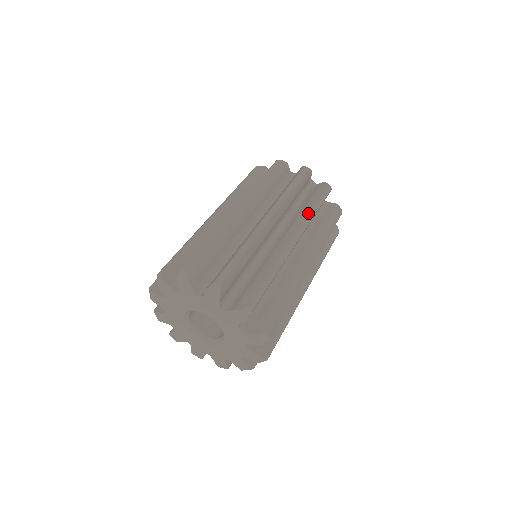
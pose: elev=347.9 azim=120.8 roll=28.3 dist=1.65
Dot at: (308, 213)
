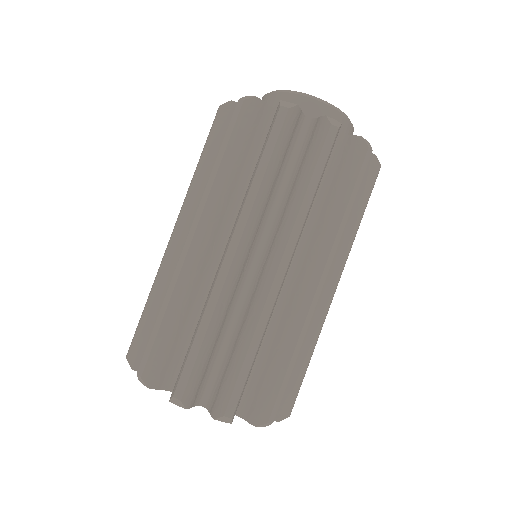
Dot at: (297, 209)
